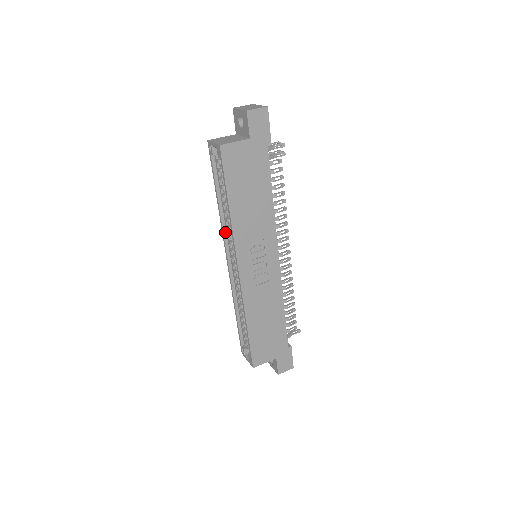
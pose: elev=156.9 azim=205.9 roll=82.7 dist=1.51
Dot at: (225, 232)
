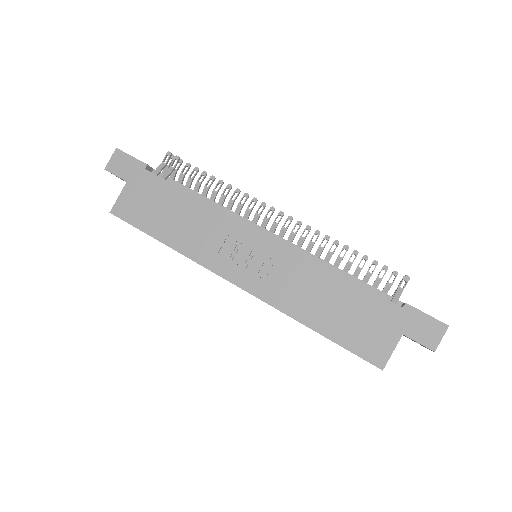
Dot at: occluded
